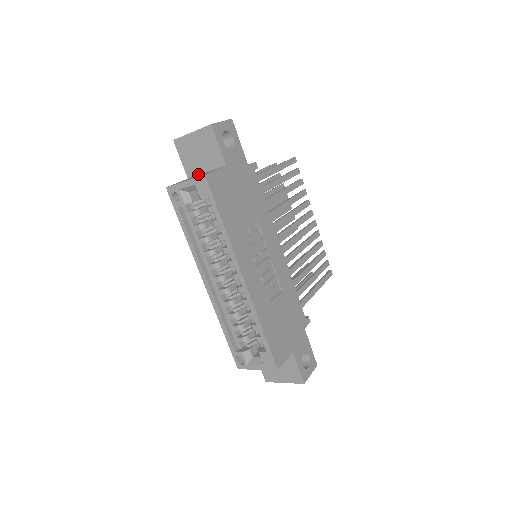
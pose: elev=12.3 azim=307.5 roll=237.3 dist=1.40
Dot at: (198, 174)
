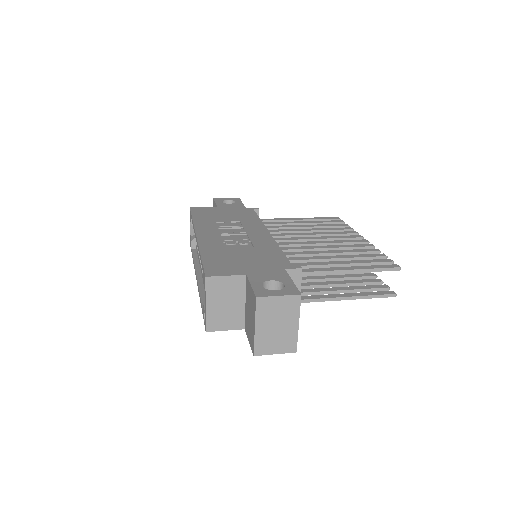
Dot at: occluded
